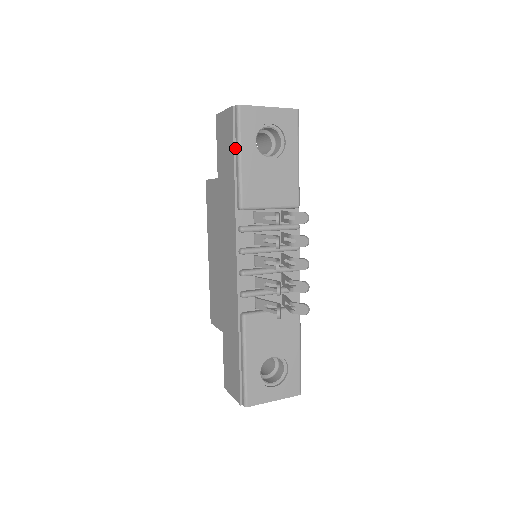
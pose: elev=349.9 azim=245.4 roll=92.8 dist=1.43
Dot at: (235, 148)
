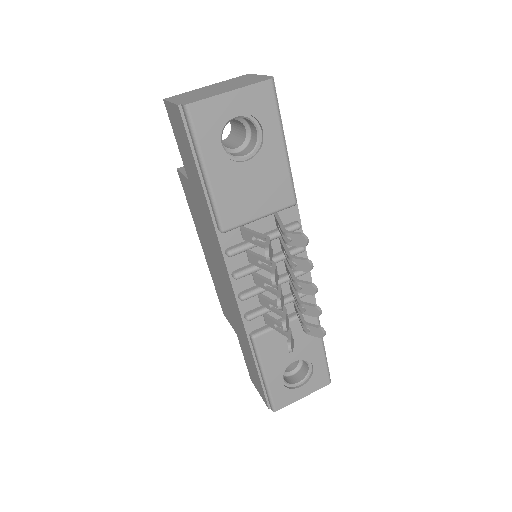
Dot at: (196, 160)
